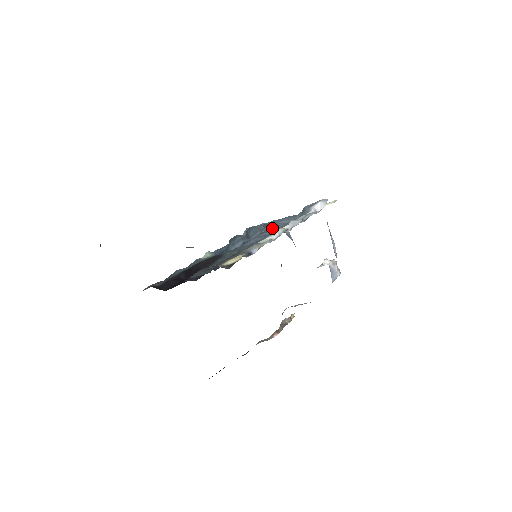
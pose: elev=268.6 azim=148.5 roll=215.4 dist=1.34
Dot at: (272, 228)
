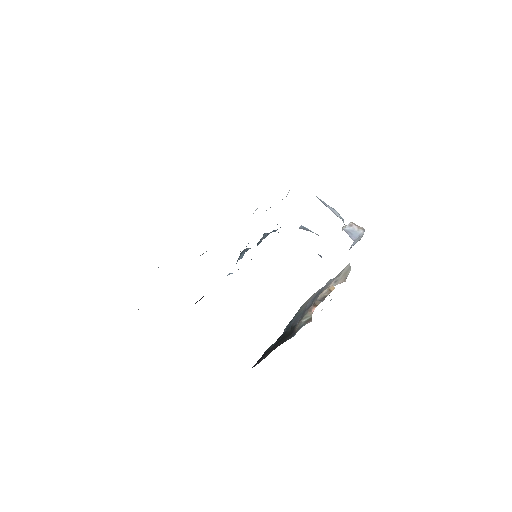
Dot at: occluded
